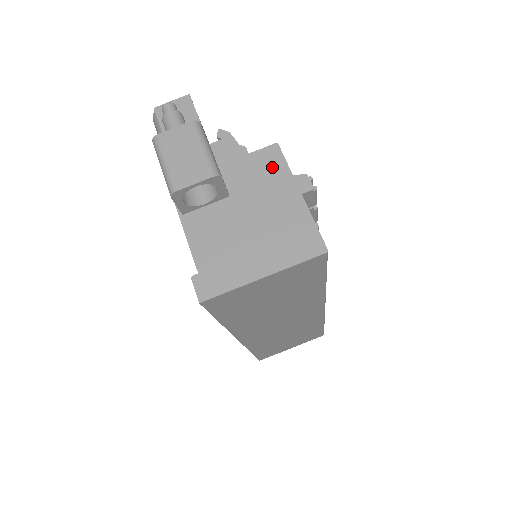
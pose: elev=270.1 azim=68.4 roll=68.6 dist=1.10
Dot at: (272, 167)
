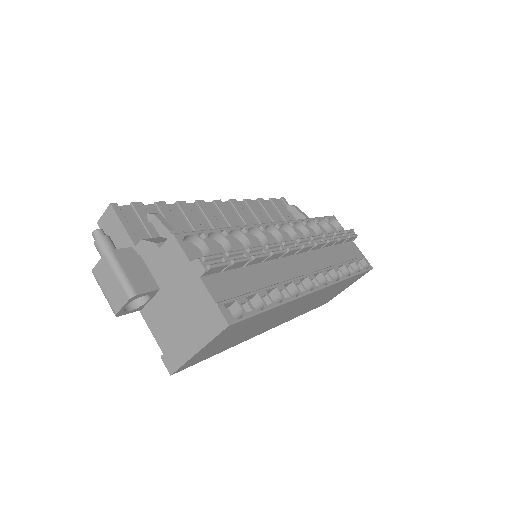
Dot at: (176, 257)
